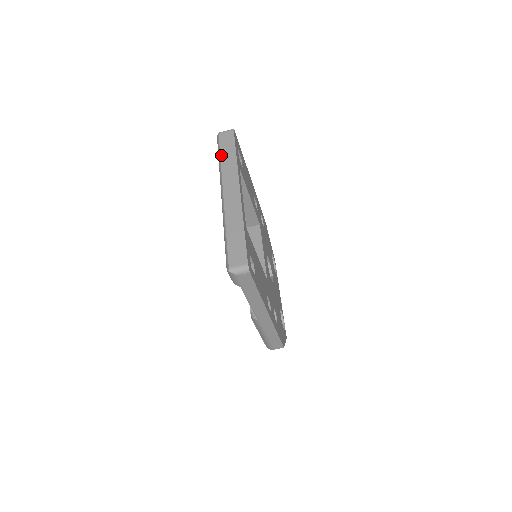
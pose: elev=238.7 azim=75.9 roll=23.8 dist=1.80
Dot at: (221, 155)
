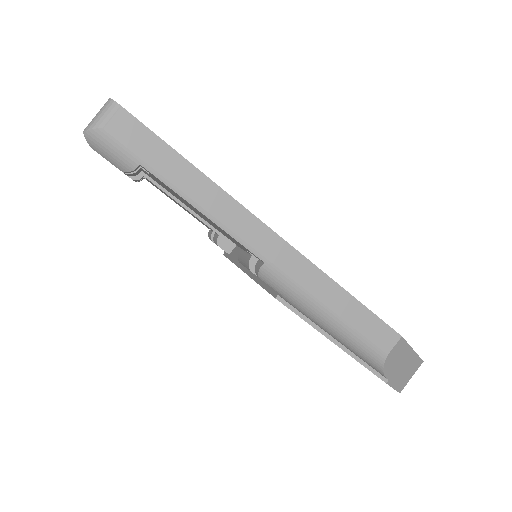
Dot at: occluded
